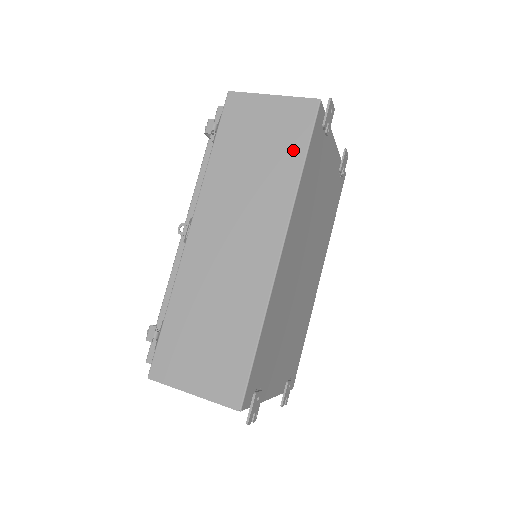
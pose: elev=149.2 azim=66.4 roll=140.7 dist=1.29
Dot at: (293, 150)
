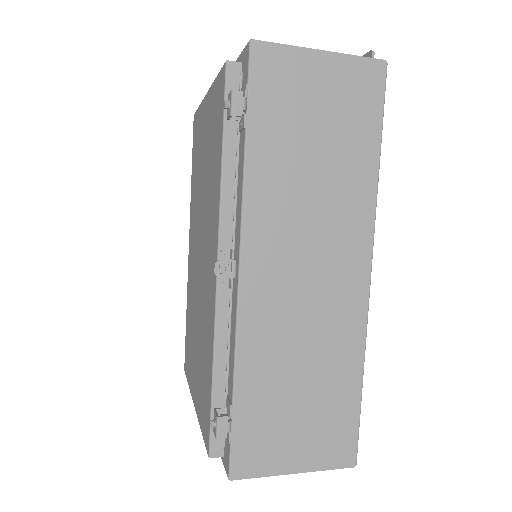
Dot at: (364, 137)
